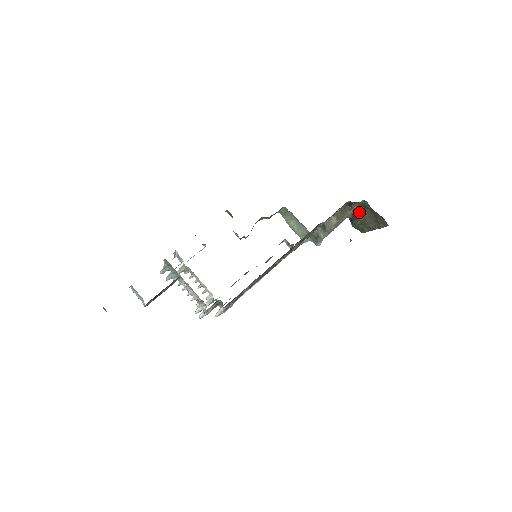
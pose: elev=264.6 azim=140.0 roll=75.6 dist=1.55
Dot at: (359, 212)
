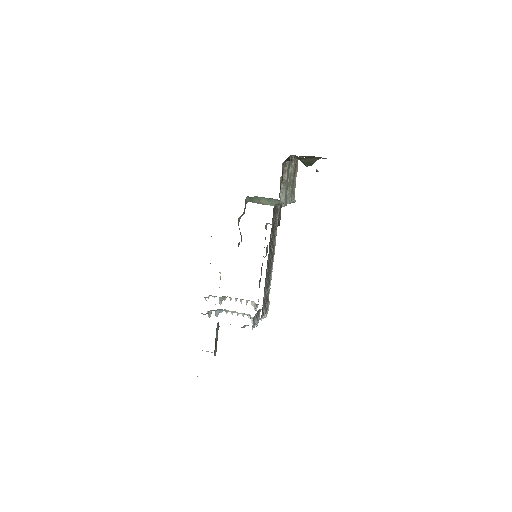
Dot at: occluded
